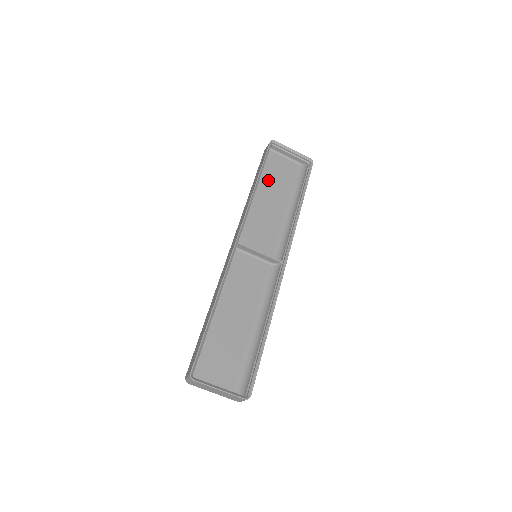
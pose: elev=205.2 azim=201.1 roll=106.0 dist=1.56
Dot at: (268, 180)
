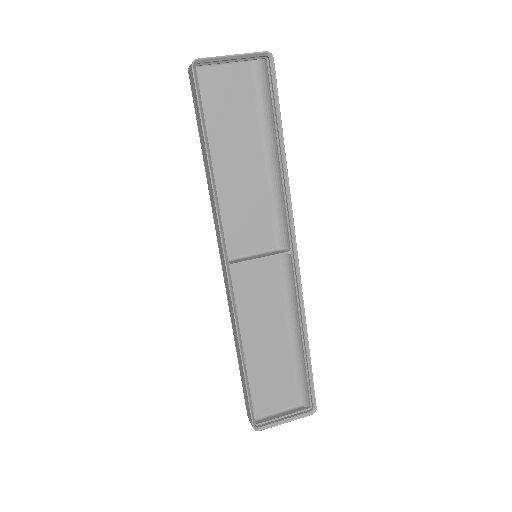
Dot at: (219, 129)
